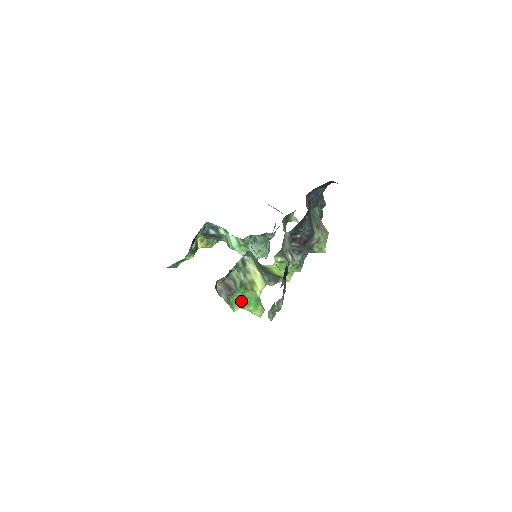
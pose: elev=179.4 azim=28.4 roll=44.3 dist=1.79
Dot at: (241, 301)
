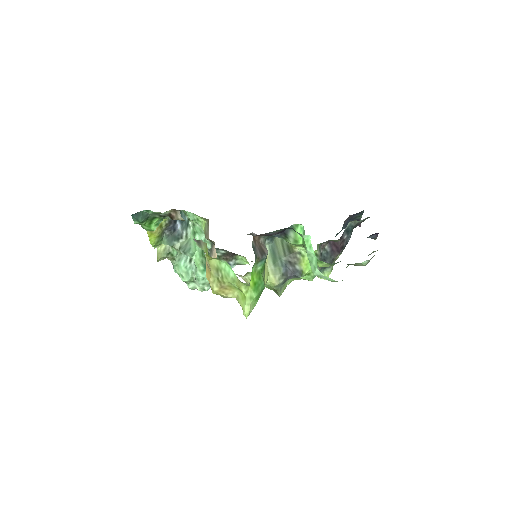
Dot at: (254, 278)
